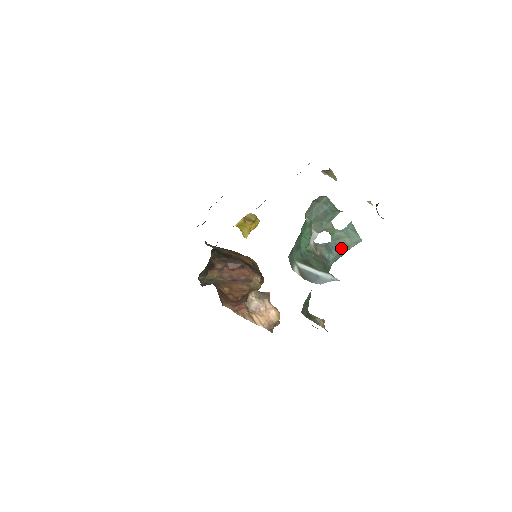
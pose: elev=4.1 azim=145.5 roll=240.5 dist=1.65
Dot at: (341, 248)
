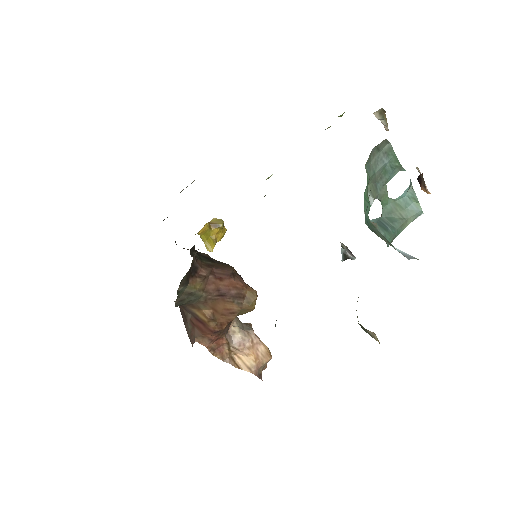
Dot at: (397, 224)
